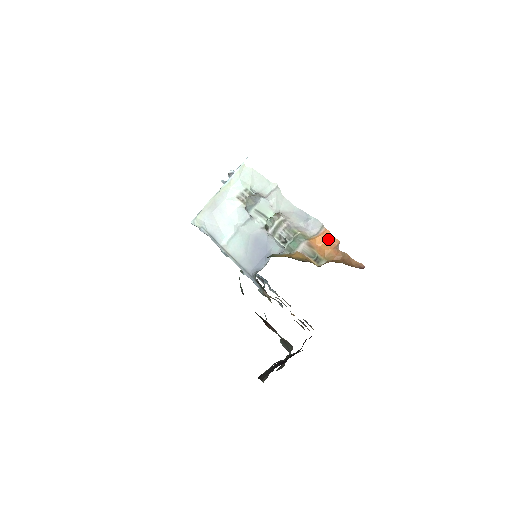
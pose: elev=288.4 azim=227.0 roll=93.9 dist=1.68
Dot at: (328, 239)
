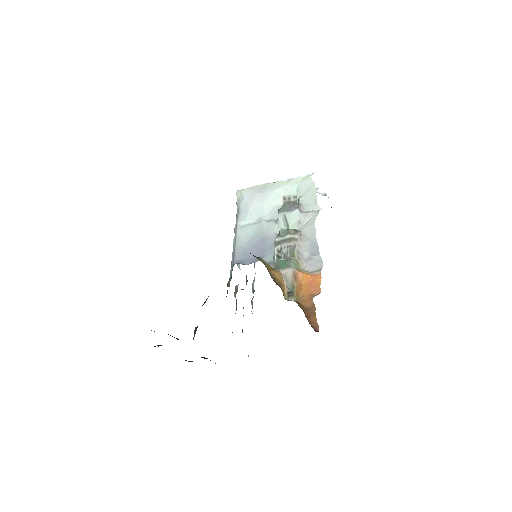
Dot at: (314, 283)
